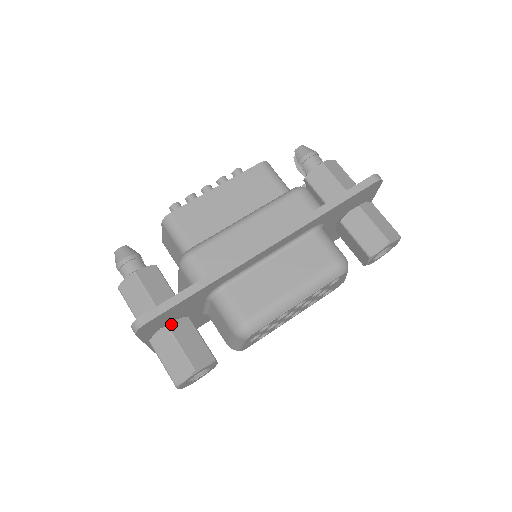
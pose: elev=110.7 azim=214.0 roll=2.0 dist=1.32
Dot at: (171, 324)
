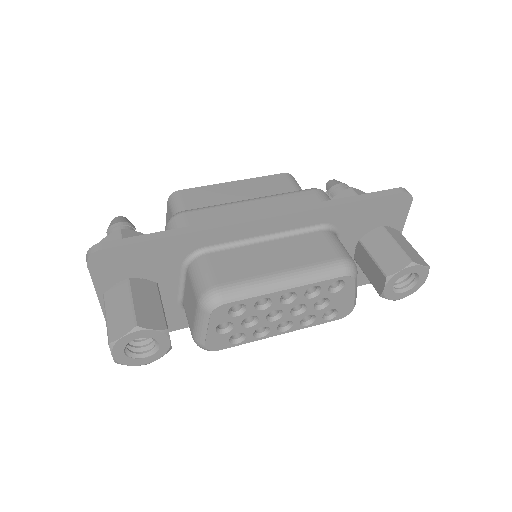
Dot at: (133, 279)
